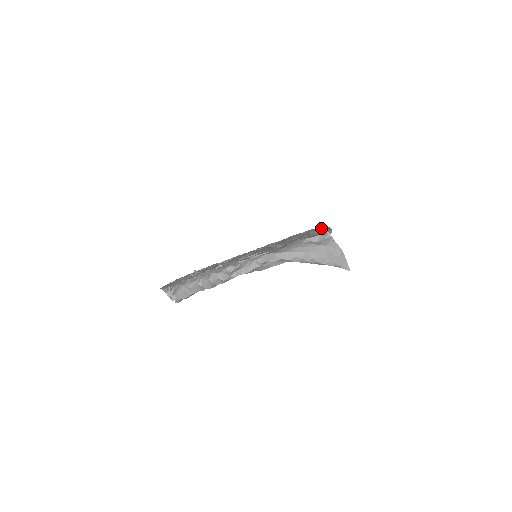
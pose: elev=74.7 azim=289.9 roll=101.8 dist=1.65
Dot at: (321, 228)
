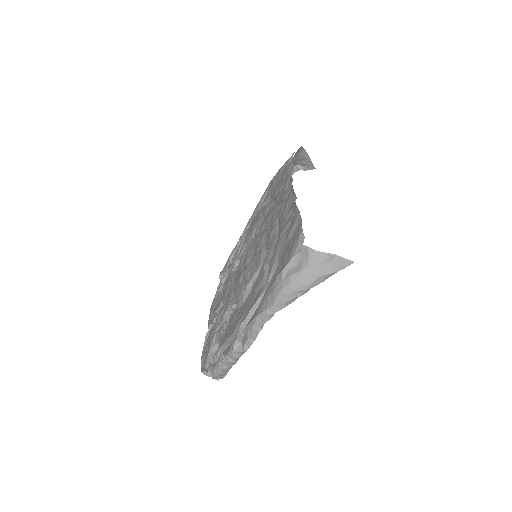
Dot at: (293, 196)
